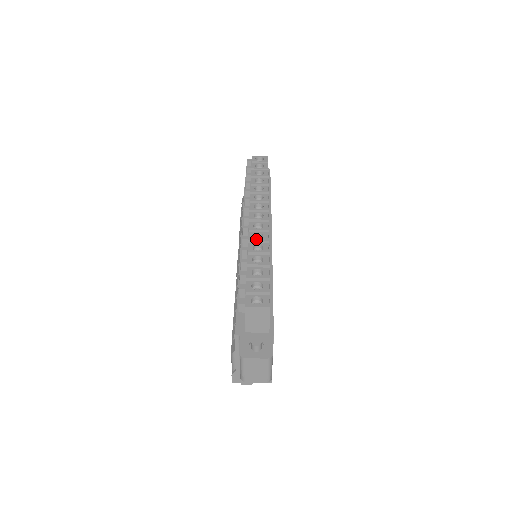
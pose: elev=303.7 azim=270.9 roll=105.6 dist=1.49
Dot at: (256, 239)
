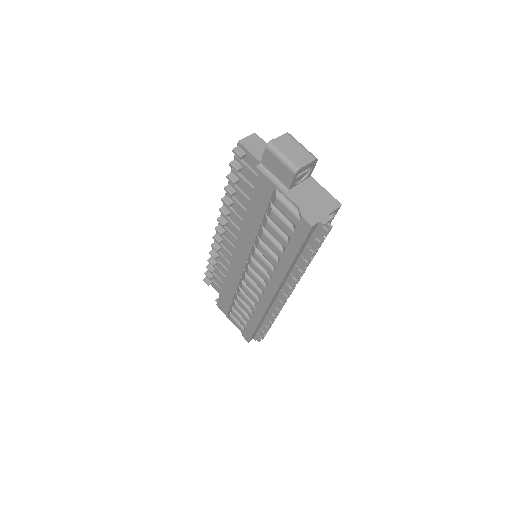
Dot at: occluded
